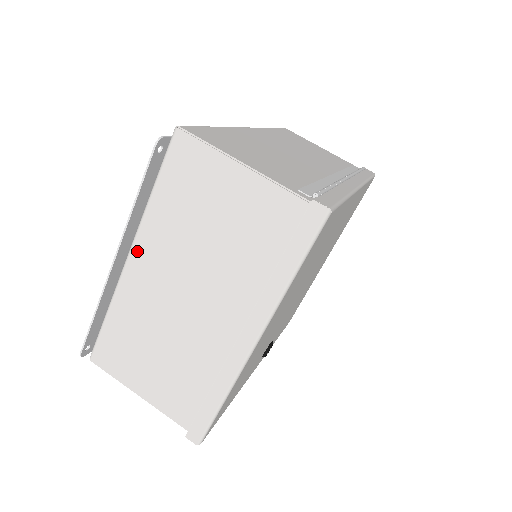
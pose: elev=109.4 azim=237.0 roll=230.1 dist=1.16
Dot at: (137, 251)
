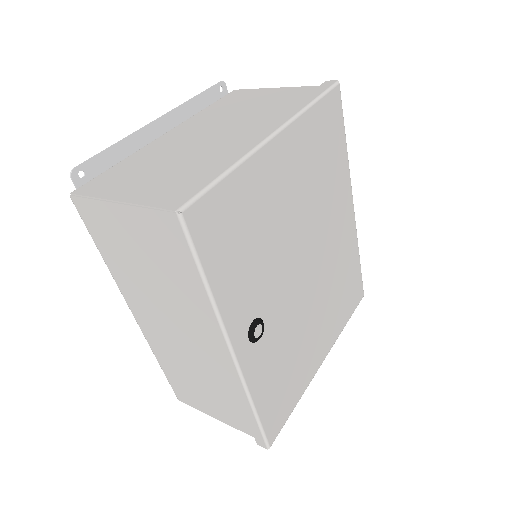
Dot at: (177, 129)
